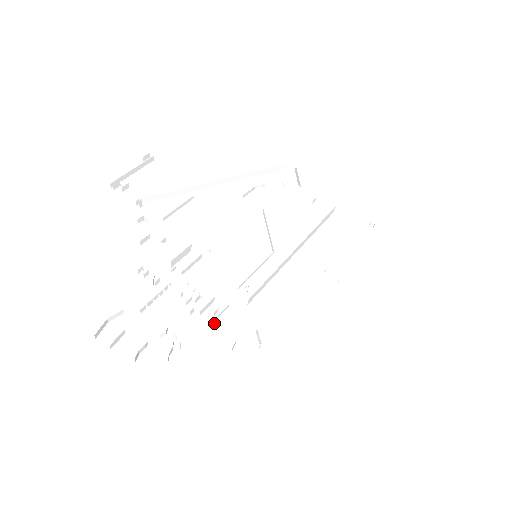
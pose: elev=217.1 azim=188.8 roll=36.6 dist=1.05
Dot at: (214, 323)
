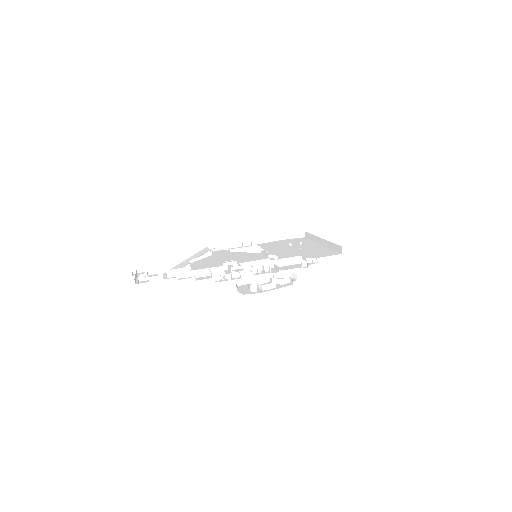
Dot at: occluded
